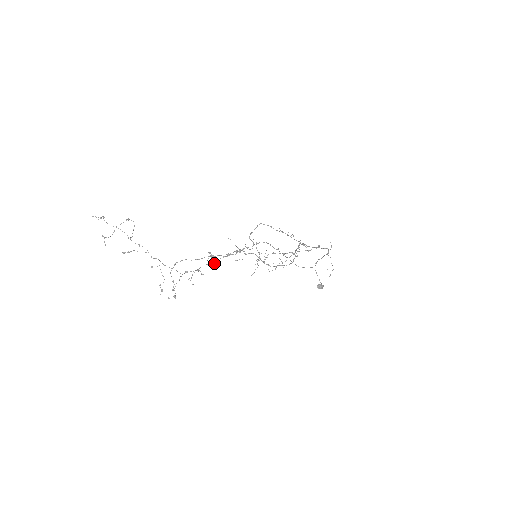
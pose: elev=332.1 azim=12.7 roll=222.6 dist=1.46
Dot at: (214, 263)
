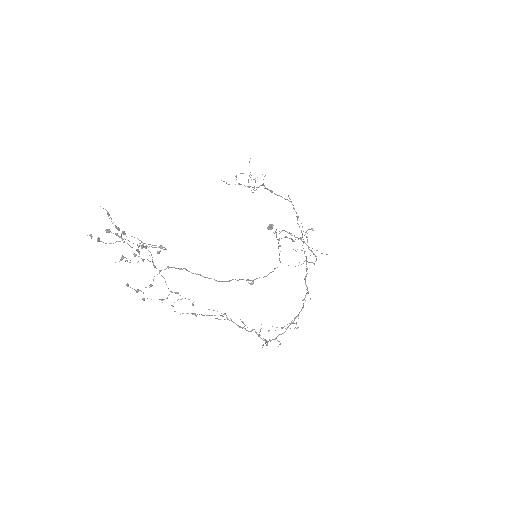
Dot at: occluded
